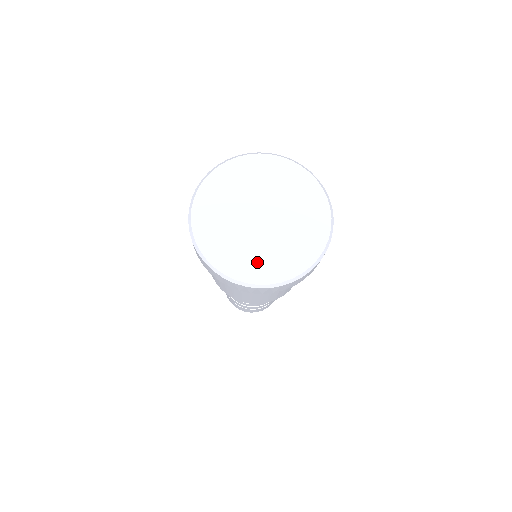
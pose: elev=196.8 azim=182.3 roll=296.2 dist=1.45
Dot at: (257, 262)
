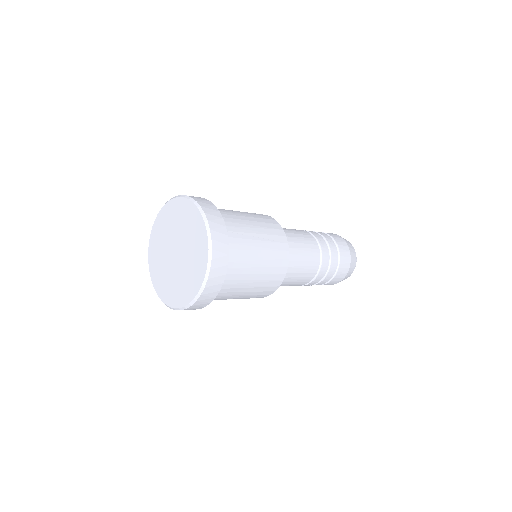
Dot at: (177, 290)
